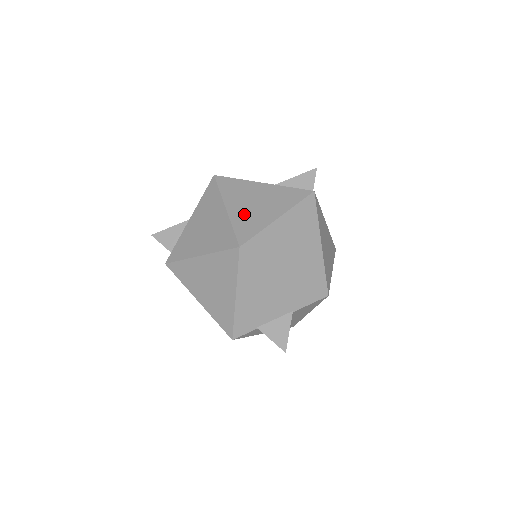
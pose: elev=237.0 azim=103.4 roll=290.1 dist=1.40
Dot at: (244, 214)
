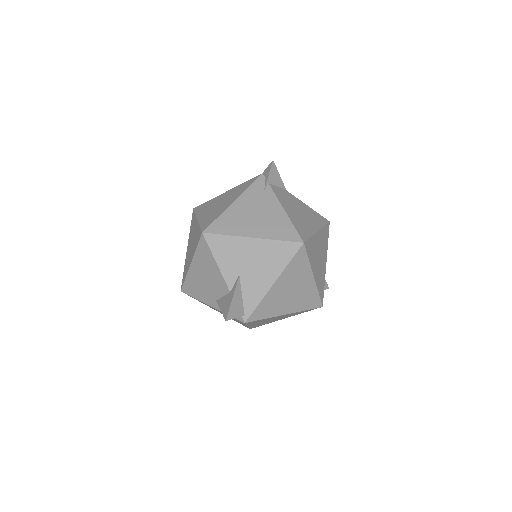
Dot at: occluded
